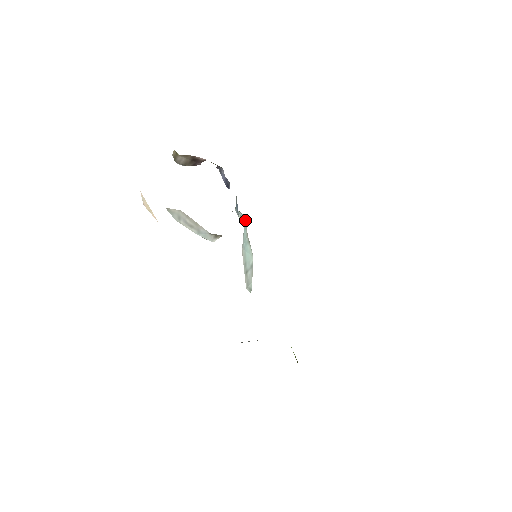
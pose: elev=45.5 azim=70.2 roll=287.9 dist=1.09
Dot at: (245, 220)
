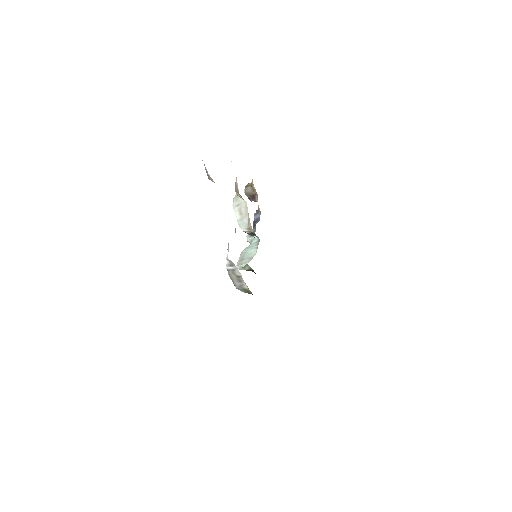
Dot at: occluded
